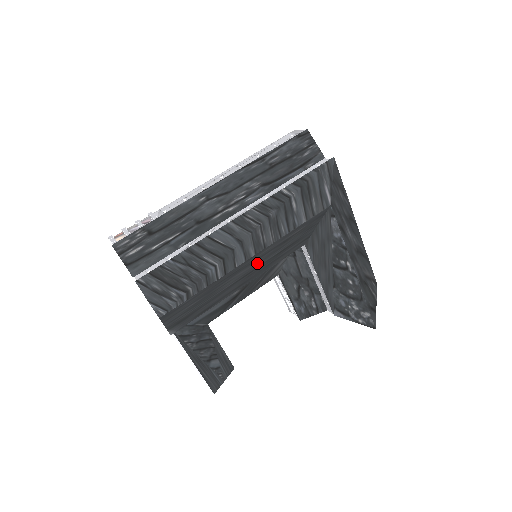
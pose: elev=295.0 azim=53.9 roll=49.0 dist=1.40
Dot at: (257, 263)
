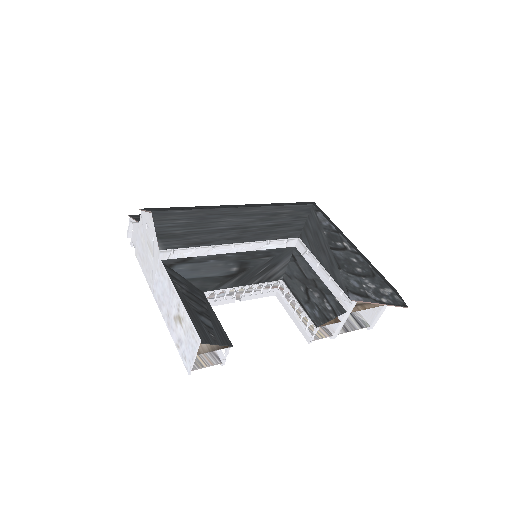
Dot at: (249, 221)
